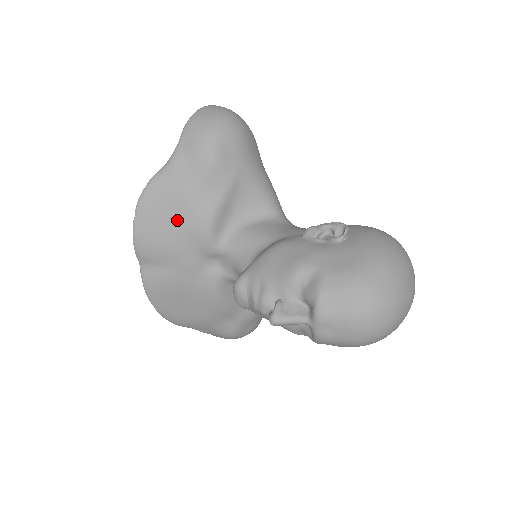
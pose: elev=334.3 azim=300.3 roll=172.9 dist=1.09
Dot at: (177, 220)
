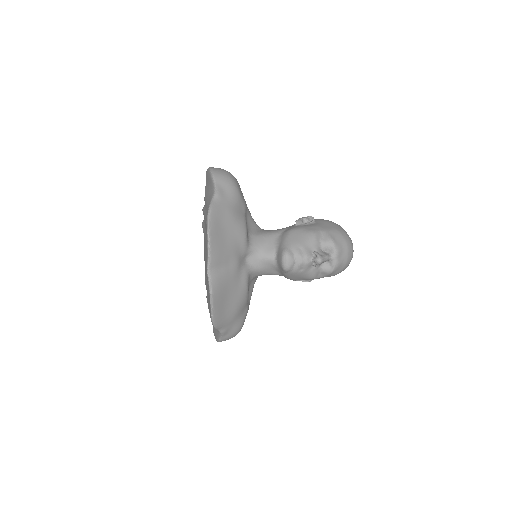
Dot at: (230, 231)
